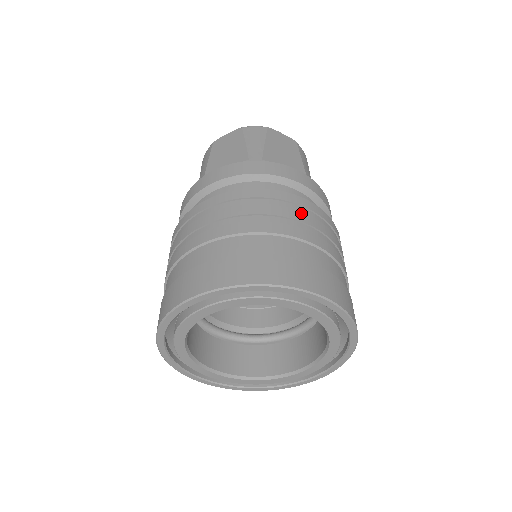
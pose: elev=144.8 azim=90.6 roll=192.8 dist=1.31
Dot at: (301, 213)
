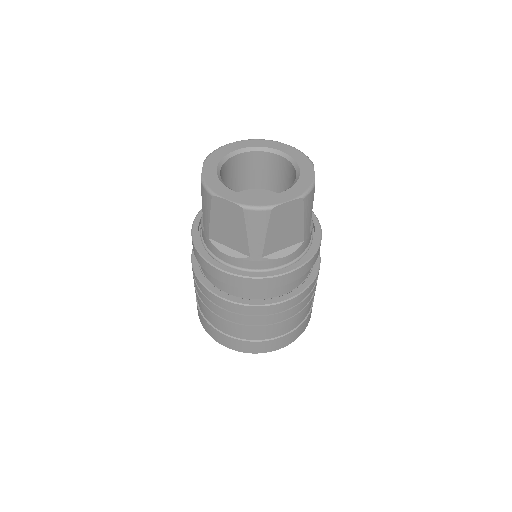
Dot at: (285, 312)
